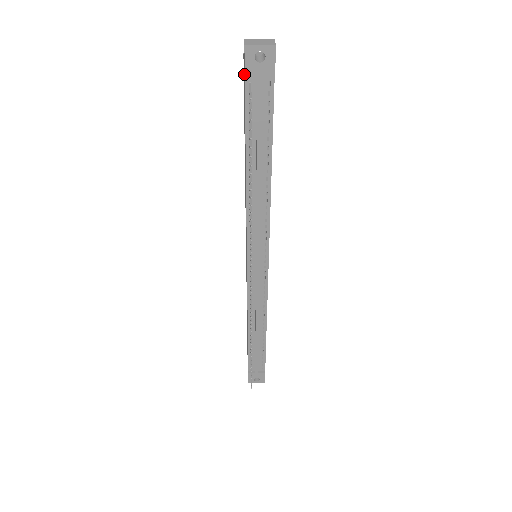
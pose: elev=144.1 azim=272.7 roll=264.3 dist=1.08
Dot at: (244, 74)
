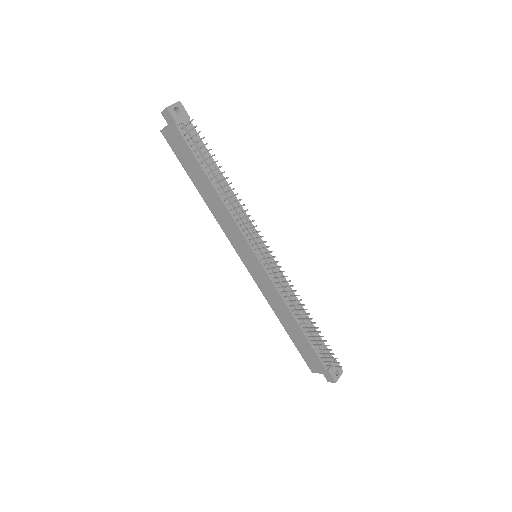
Dot at: (174, 128)
